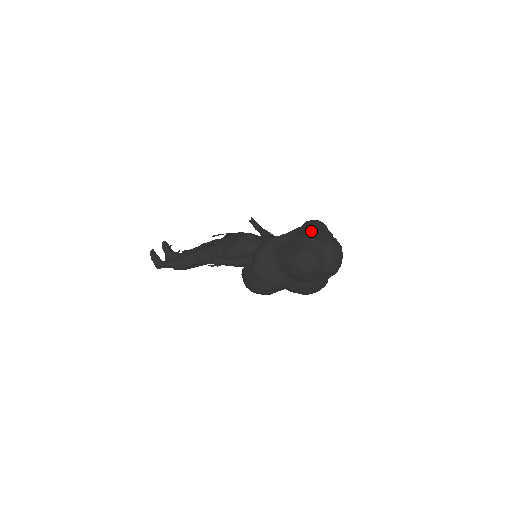
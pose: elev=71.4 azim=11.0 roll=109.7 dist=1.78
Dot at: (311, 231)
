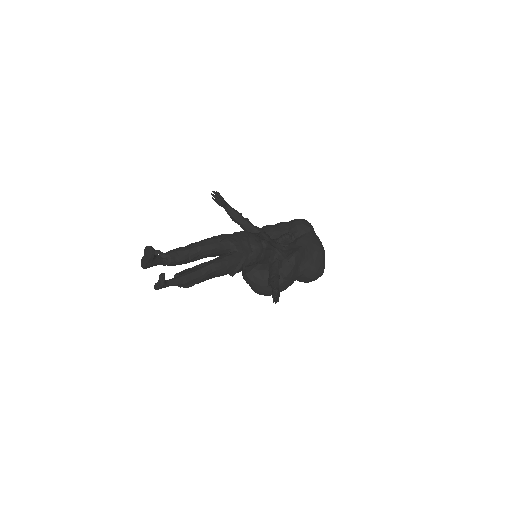
Dot at: (321, 244)
